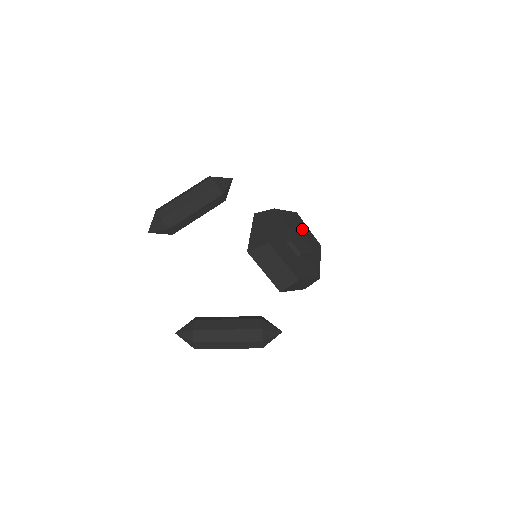
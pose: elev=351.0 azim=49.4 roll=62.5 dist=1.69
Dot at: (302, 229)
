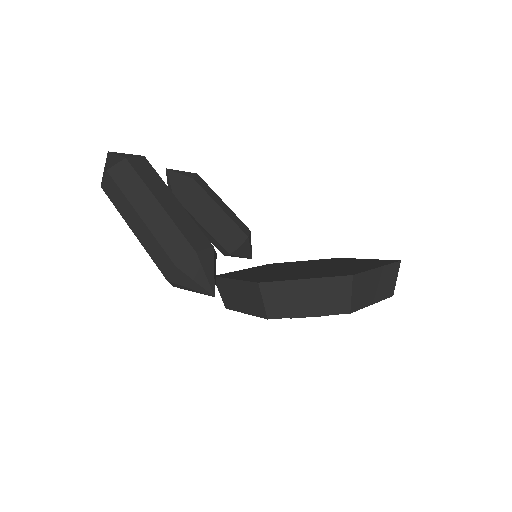
Dot at: occluded
